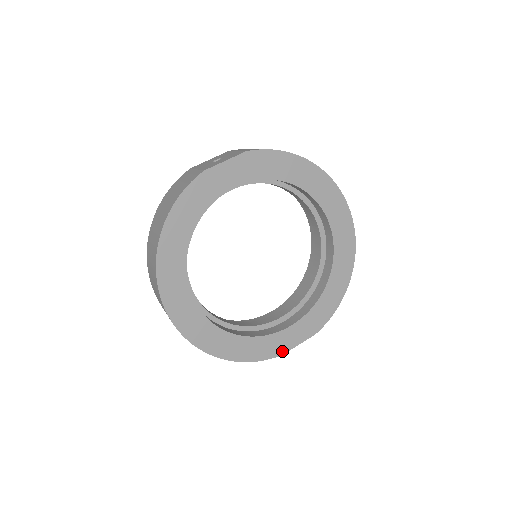
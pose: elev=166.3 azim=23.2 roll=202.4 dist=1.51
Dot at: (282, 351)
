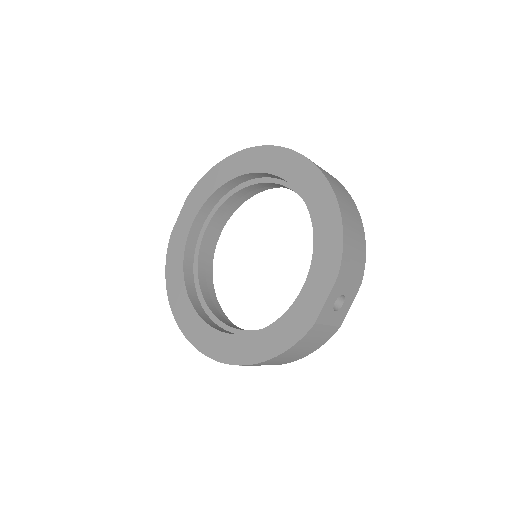
Dot at: (312, 319)
